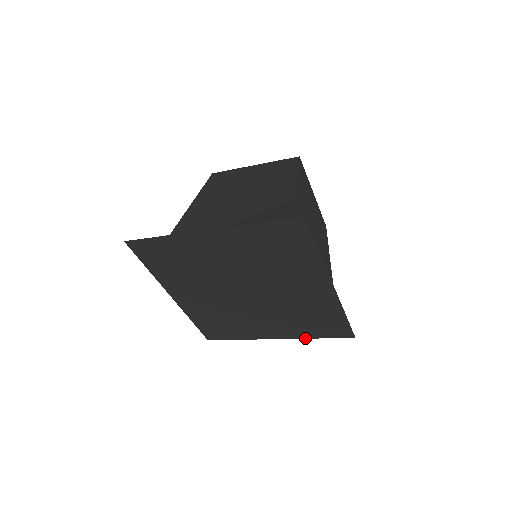
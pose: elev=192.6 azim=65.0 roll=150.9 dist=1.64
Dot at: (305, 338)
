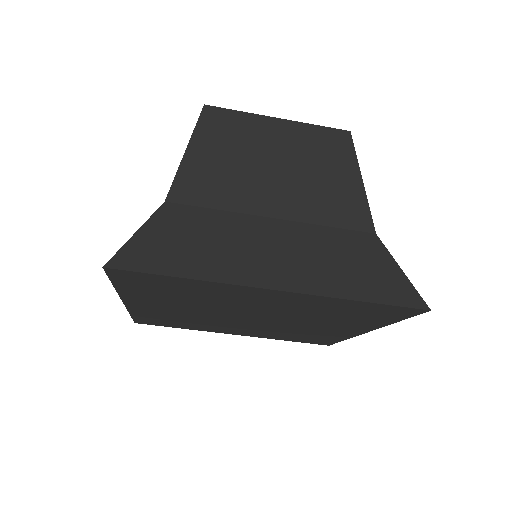
Dot at: (386, 325)
